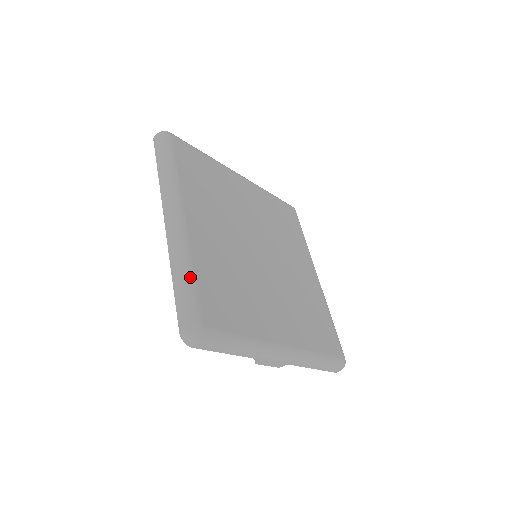
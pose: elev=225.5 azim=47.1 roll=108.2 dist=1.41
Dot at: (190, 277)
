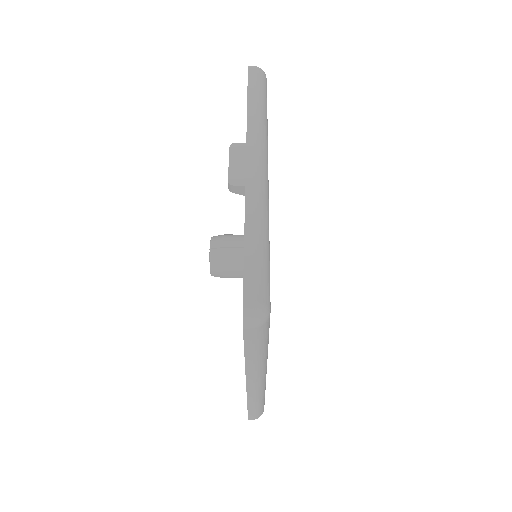
Dot at: occluded
